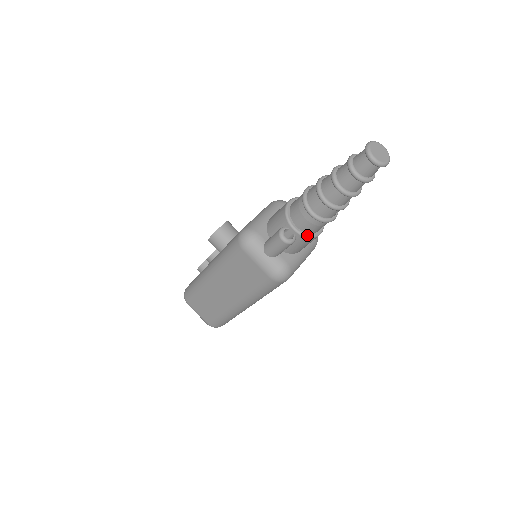
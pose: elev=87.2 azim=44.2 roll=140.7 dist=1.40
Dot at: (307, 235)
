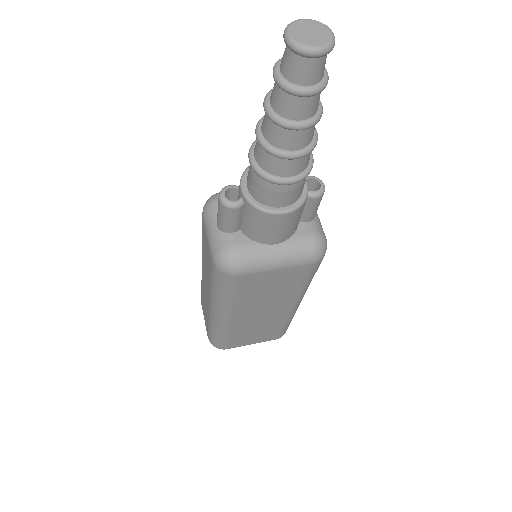
Dot at: (255, 203)
